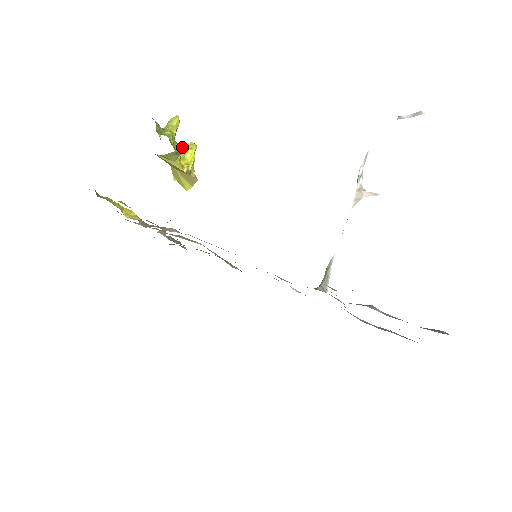
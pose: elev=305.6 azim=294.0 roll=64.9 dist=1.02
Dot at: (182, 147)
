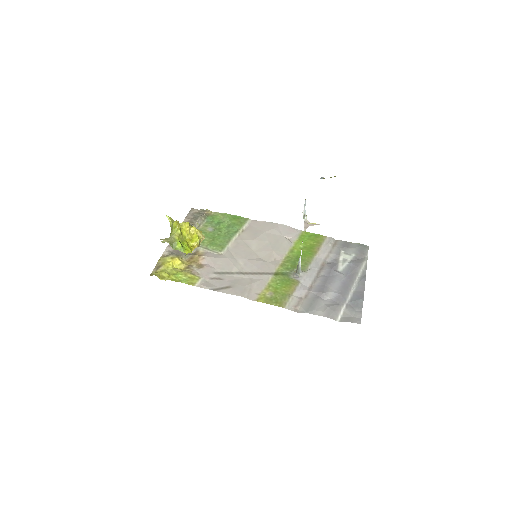
Dot at: occluded
